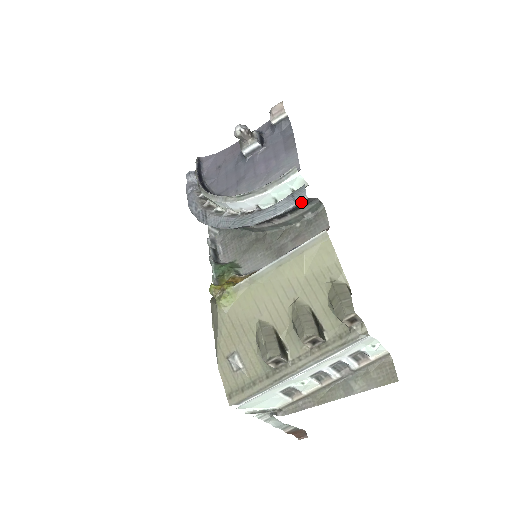
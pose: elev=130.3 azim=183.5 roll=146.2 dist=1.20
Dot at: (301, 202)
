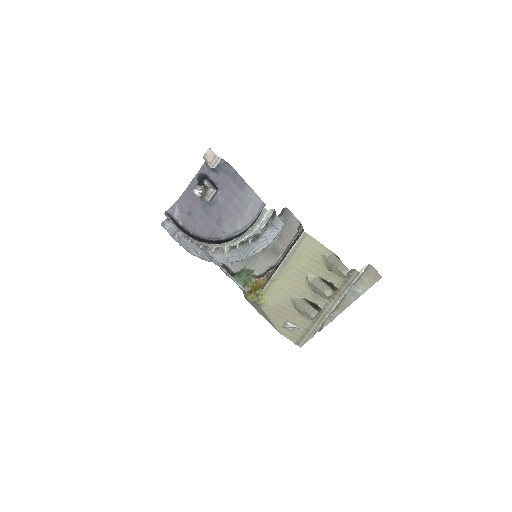
Dot at: occluded
